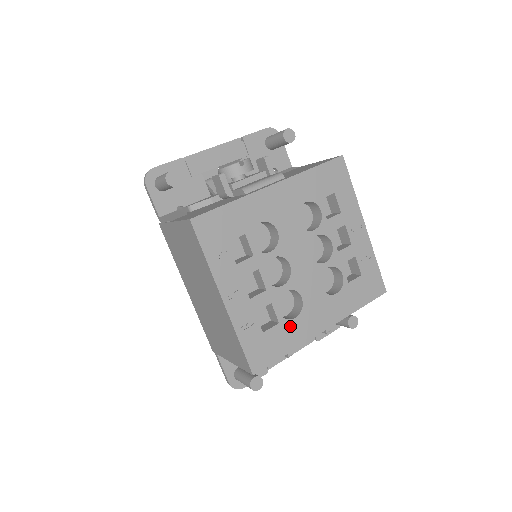
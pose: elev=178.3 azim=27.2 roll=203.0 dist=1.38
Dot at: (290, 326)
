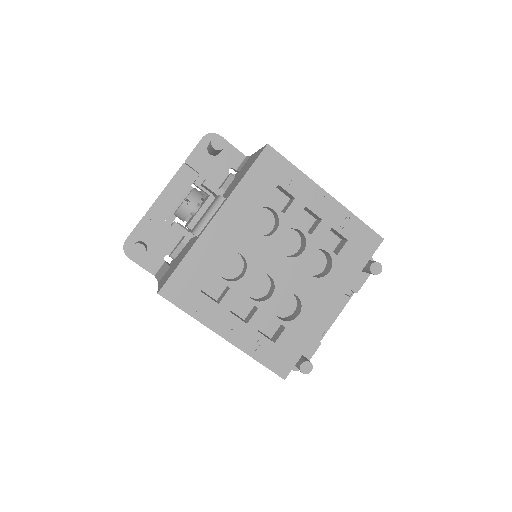
Dot at: (298, 324)
